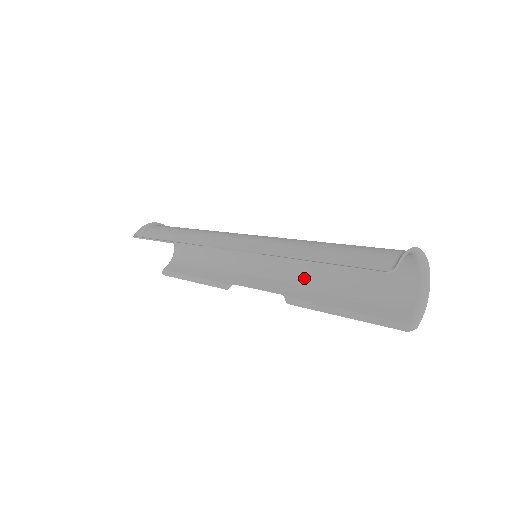
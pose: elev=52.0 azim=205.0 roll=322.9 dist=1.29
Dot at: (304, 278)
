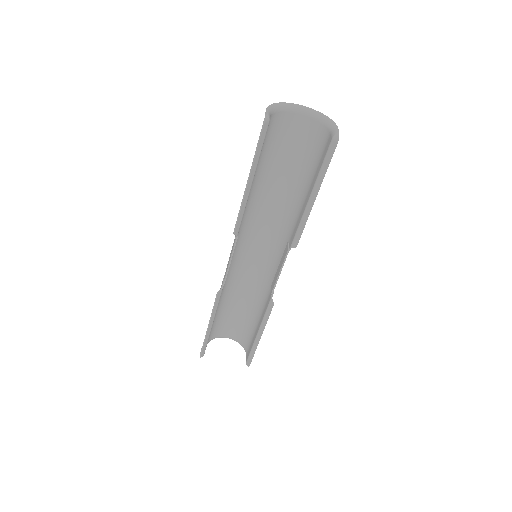
Dot at: (289, 225)
